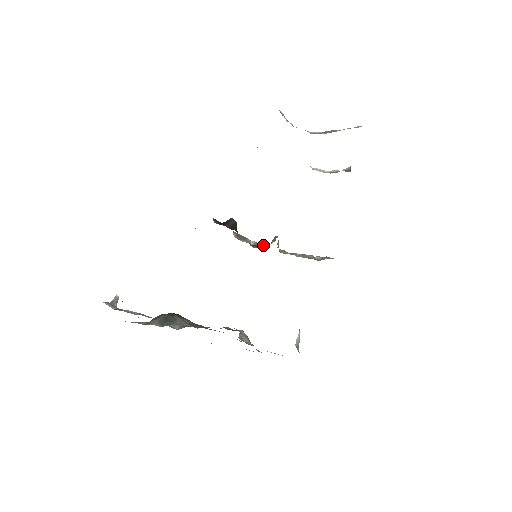
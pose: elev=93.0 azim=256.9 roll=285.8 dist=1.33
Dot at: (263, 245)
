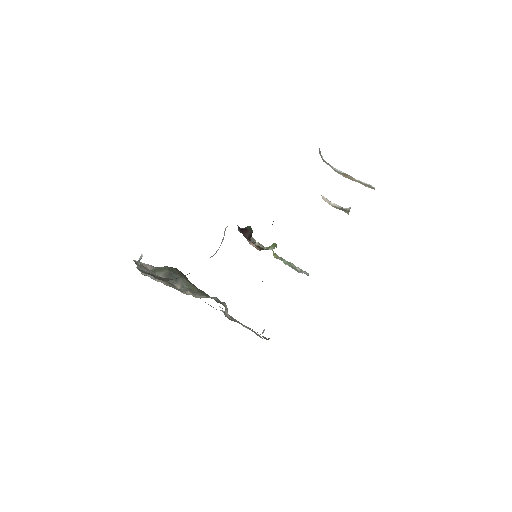
Dot at: (263, 246)
